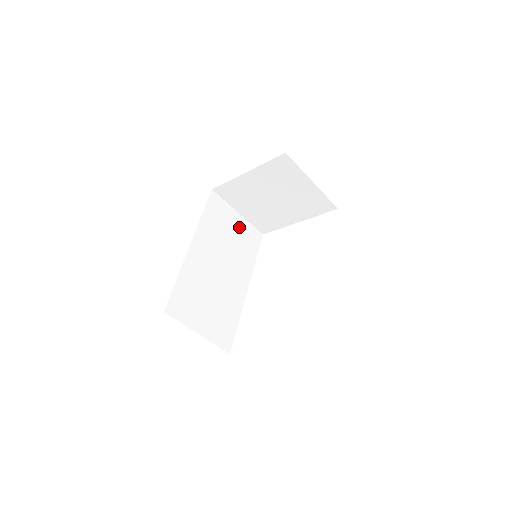
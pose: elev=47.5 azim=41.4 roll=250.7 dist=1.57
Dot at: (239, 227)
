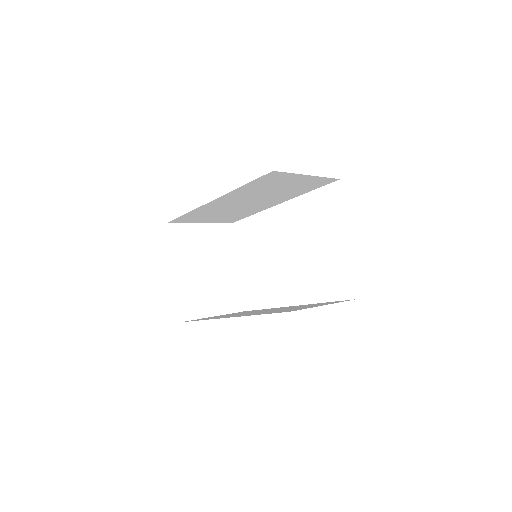
Dot at: (300, 182)
